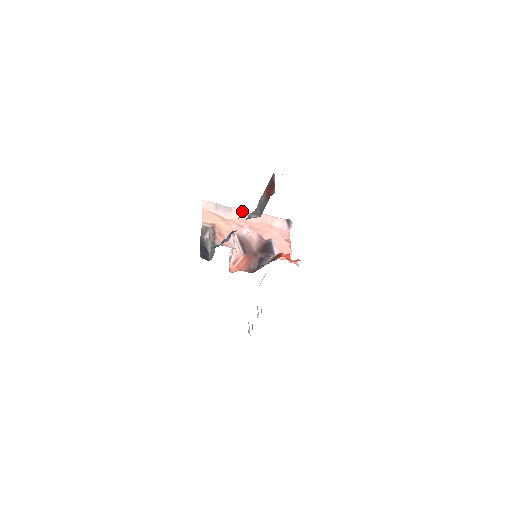
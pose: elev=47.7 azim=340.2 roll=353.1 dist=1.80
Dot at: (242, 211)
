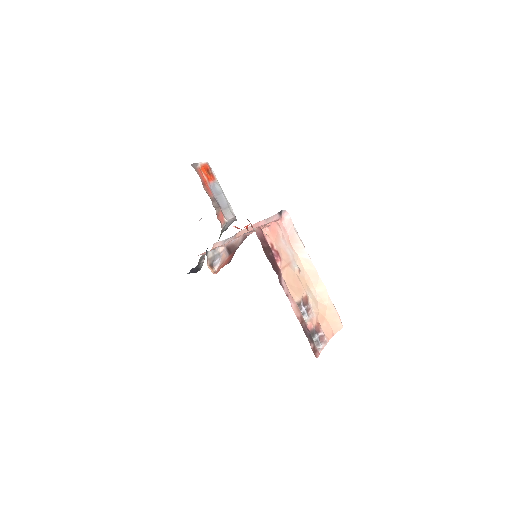
Dot at: (241, 231)
